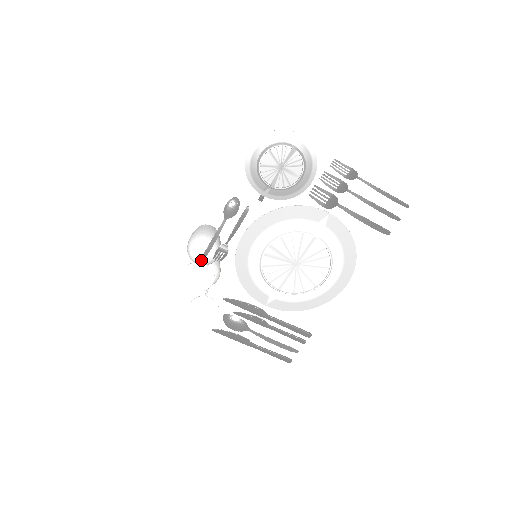
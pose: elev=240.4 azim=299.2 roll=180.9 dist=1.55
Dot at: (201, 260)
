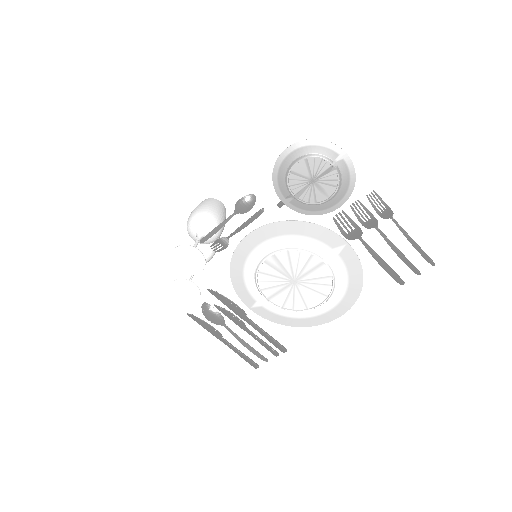
Dot at: (197, 240)
